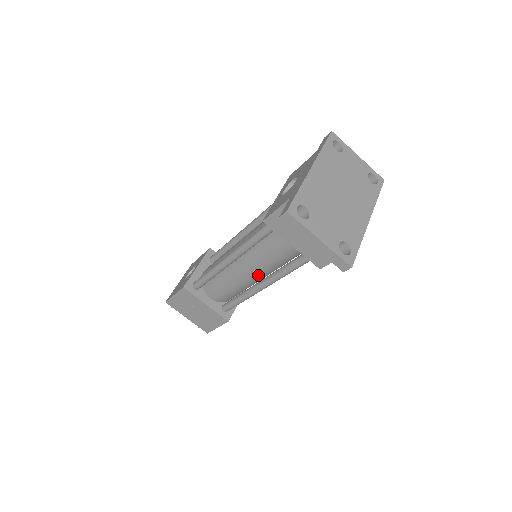
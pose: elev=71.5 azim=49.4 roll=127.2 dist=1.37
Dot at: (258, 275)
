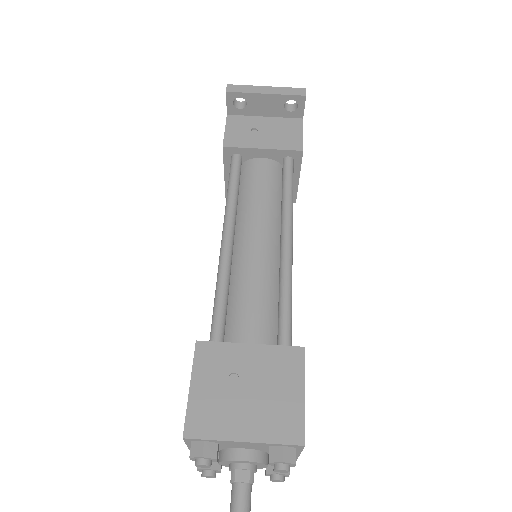
Dot at: (271, 238)
